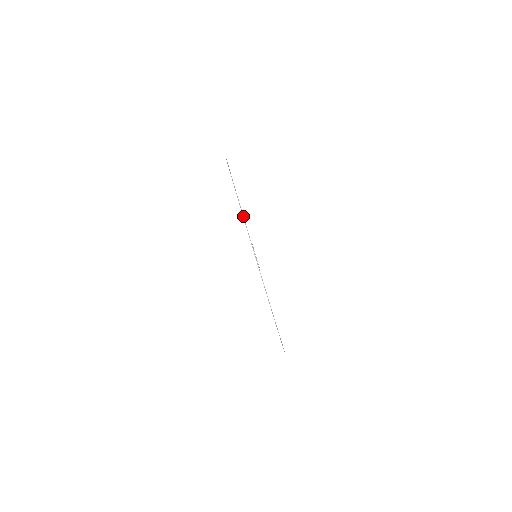
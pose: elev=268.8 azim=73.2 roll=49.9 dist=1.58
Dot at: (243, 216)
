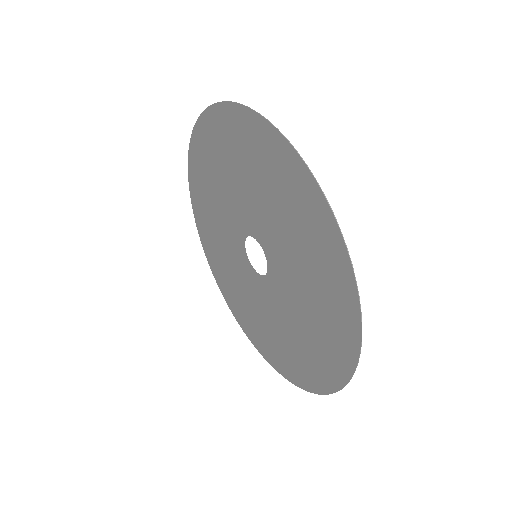
Dot at: (193, 129)
